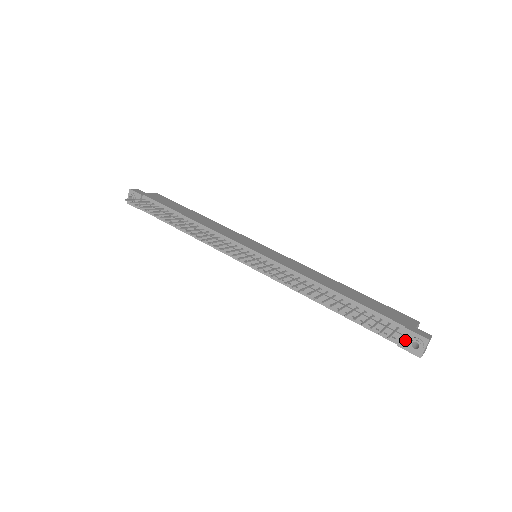
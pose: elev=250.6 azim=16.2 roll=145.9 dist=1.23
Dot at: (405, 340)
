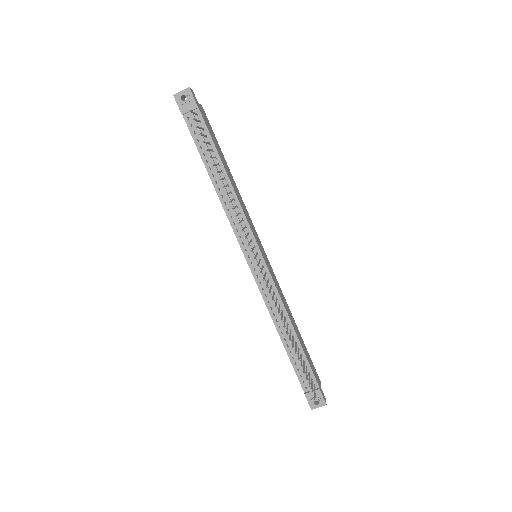
Dot at: (313, 395)
